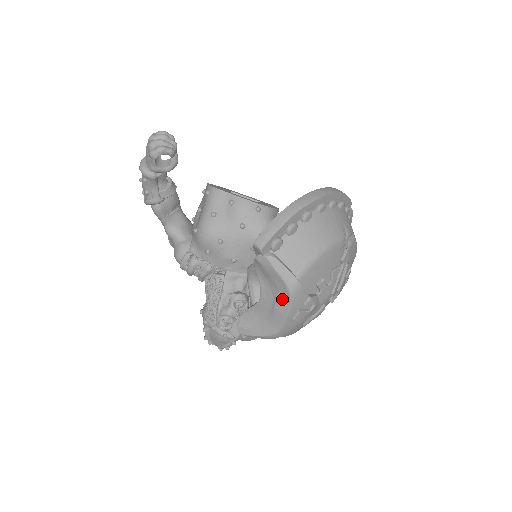
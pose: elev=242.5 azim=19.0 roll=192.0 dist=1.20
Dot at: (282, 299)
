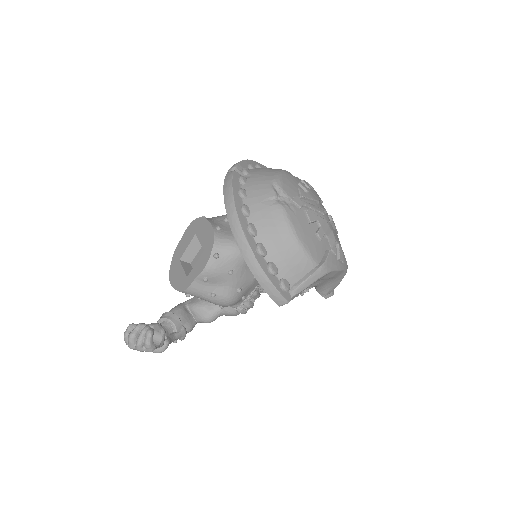
Dot at: (327, 276)
